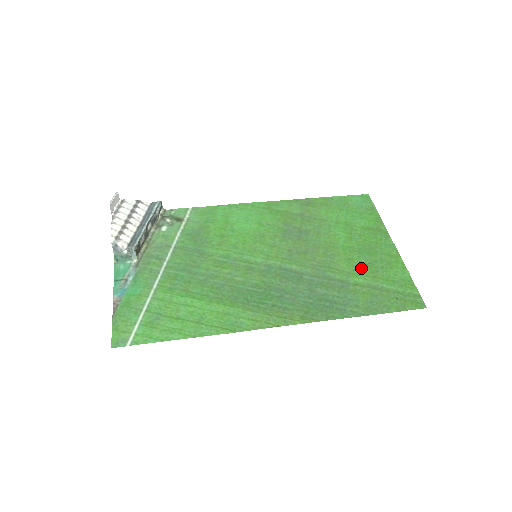
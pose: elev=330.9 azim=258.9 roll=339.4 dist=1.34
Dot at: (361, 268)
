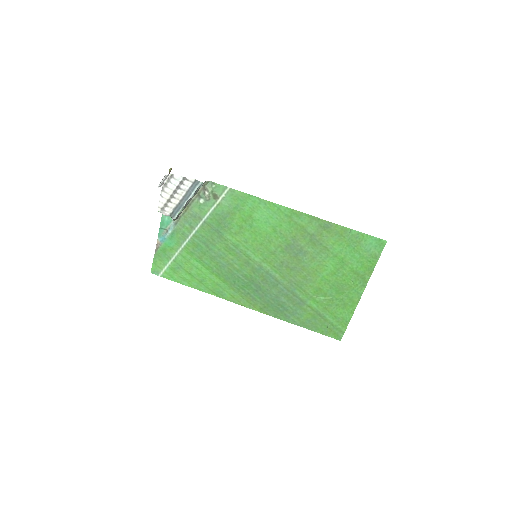
Dot at: (322, 299)
